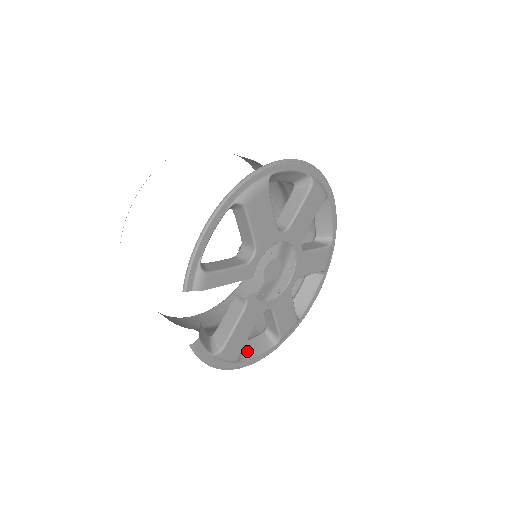
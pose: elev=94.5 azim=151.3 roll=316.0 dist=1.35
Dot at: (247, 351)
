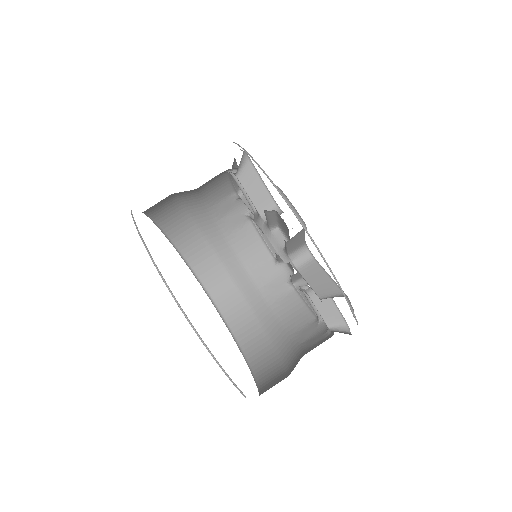
Dot at: occluded
